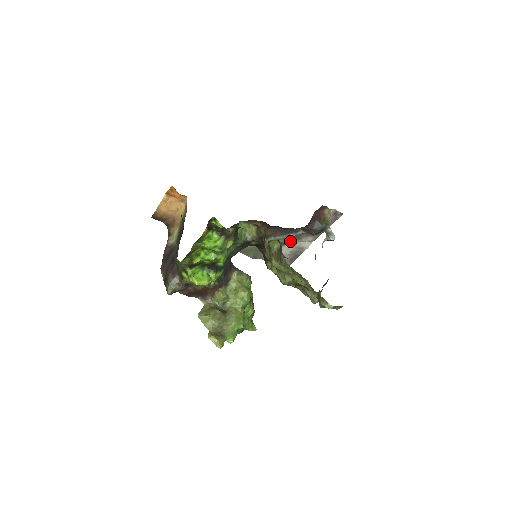
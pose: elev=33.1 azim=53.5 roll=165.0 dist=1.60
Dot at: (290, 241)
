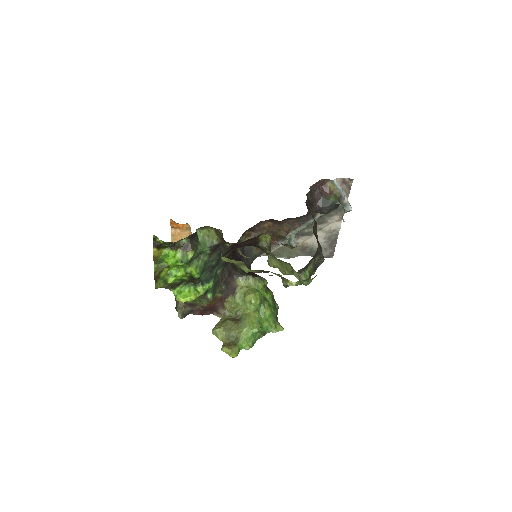
Dot at: occluded
